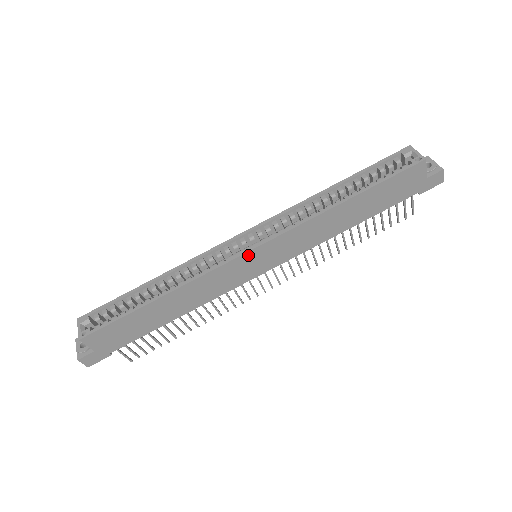
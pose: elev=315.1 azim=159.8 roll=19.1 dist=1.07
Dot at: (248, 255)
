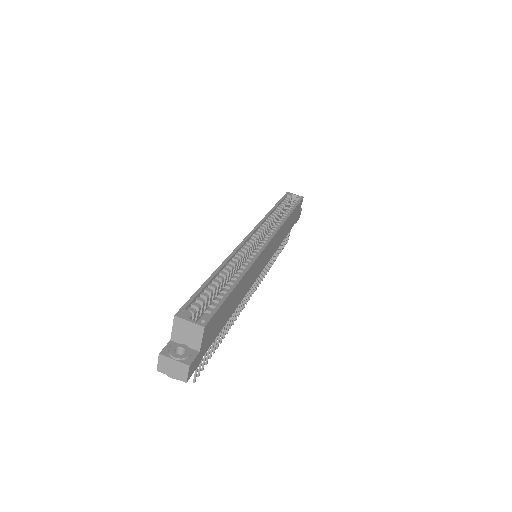
Dot at: (267, 247)
